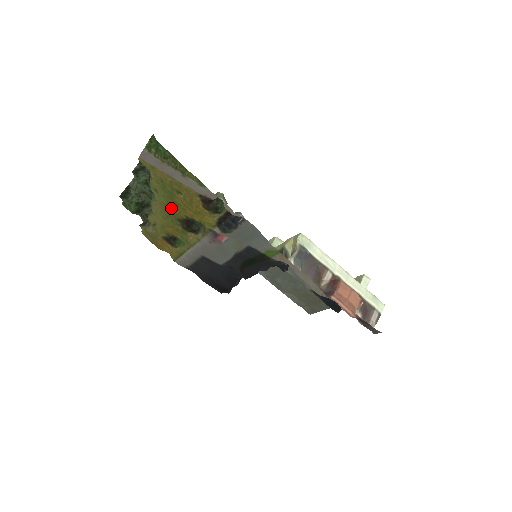
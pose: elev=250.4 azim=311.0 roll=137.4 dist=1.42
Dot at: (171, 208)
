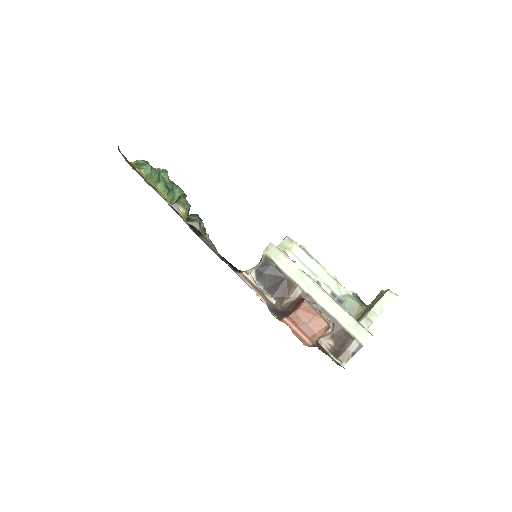
Dot at: occluded
